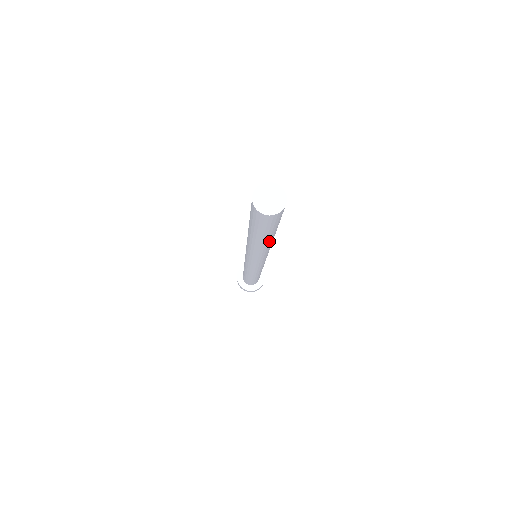
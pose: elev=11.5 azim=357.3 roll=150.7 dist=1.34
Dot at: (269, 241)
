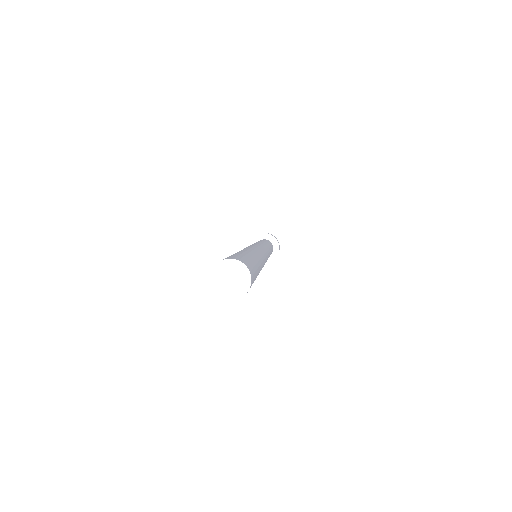
Dot at: occluded
